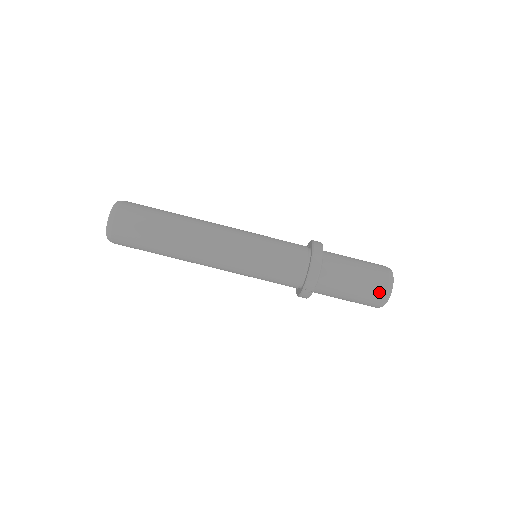
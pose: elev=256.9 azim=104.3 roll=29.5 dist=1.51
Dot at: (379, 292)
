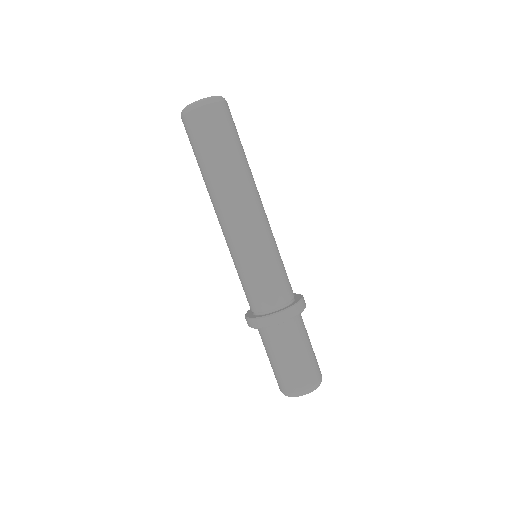
Dot at: (296, 385)
